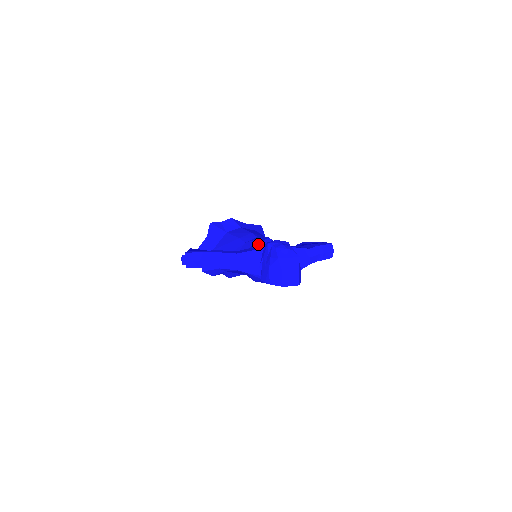
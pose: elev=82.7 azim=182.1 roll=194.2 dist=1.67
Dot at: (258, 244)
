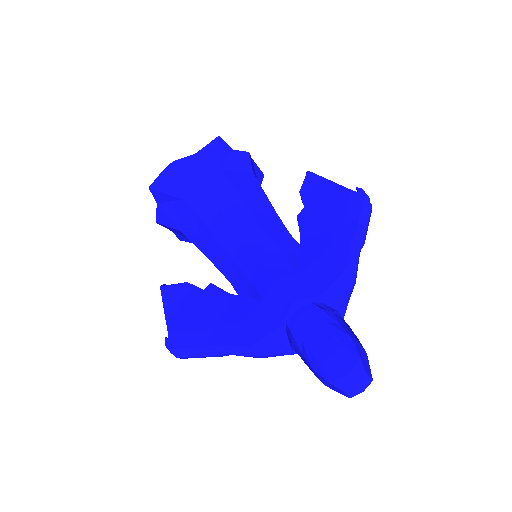
Dot at: (264, 295)
